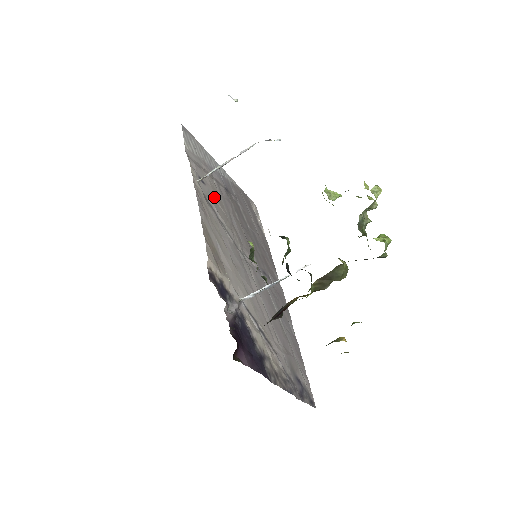
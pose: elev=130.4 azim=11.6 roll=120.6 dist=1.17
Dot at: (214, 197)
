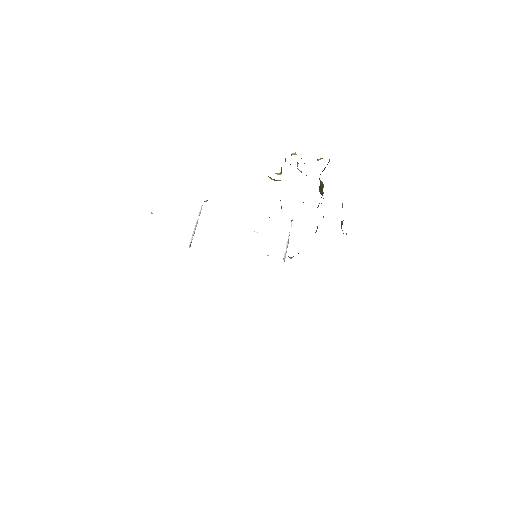
Dot at: occluded
